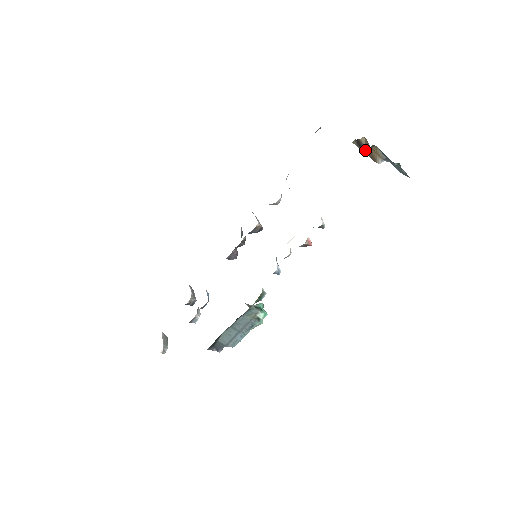
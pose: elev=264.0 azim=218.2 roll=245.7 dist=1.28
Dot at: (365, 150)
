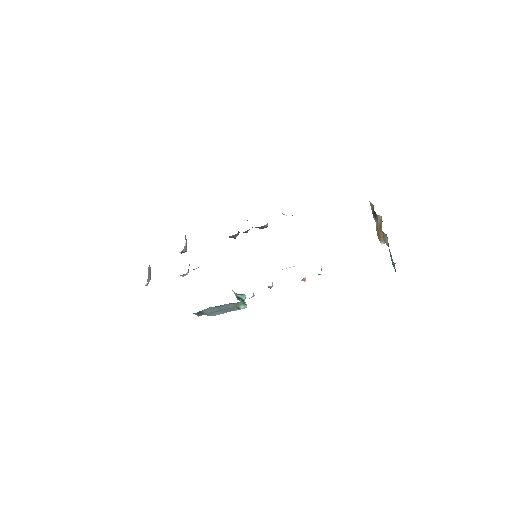
Dot at: (376, 221)
